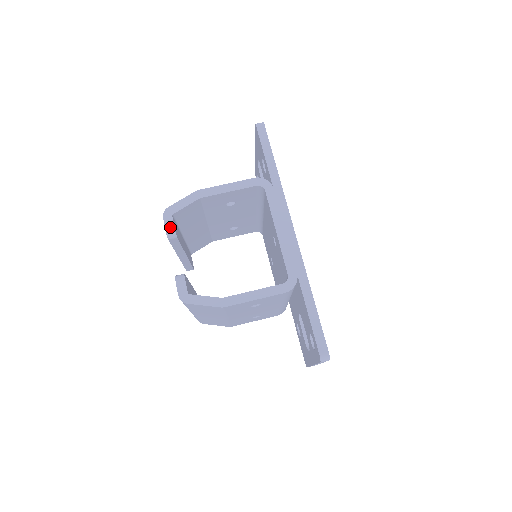
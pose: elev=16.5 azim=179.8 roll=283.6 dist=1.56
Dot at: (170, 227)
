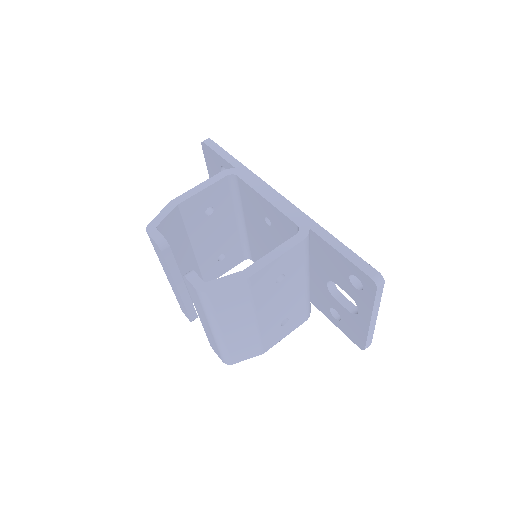
Dot at: (158, 237)
